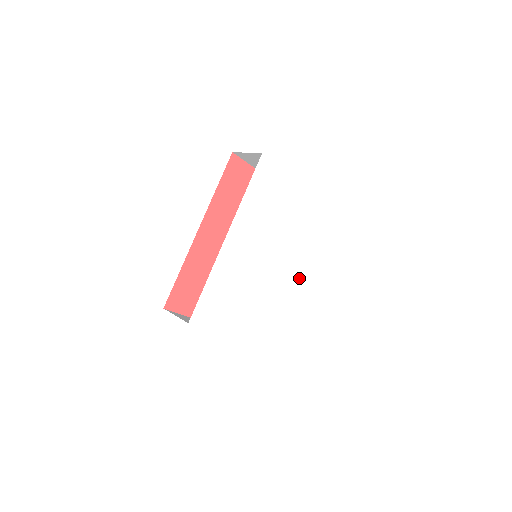
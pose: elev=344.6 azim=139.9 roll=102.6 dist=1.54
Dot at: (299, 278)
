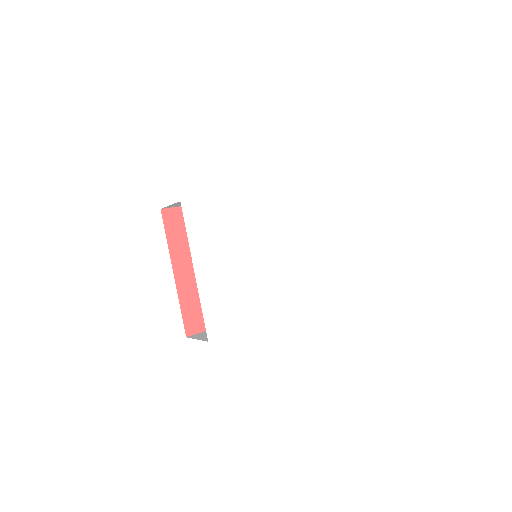
Dot at: (276, 304)
